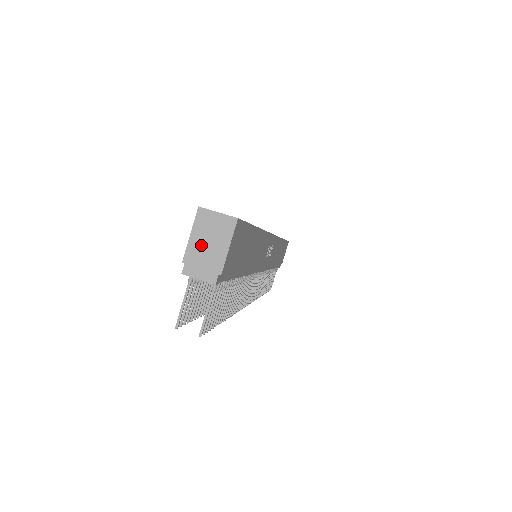
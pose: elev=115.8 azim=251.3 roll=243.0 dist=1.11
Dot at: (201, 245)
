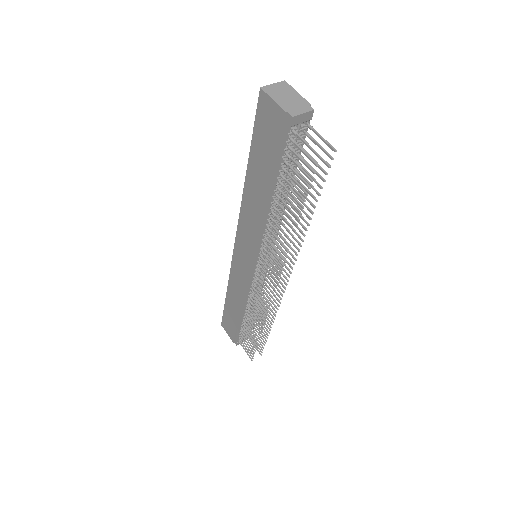
Dot at: (284, 100)
